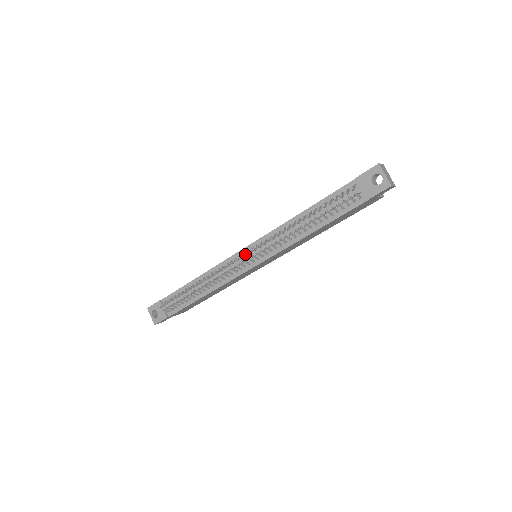
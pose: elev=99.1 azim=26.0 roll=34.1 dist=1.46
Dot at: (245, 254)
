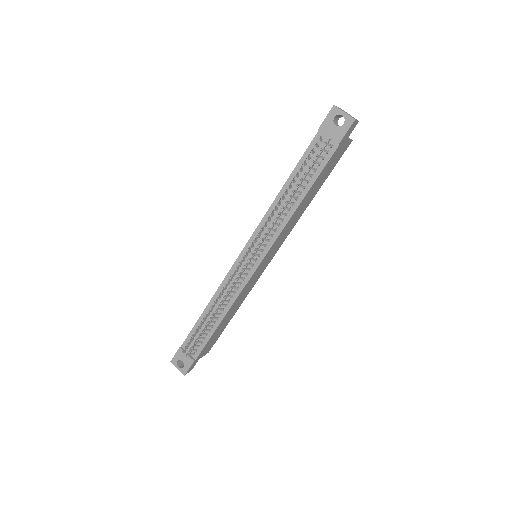
Dot at: (244, 255)
